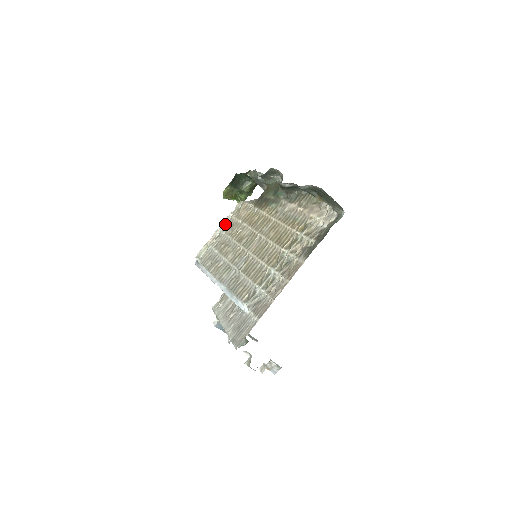
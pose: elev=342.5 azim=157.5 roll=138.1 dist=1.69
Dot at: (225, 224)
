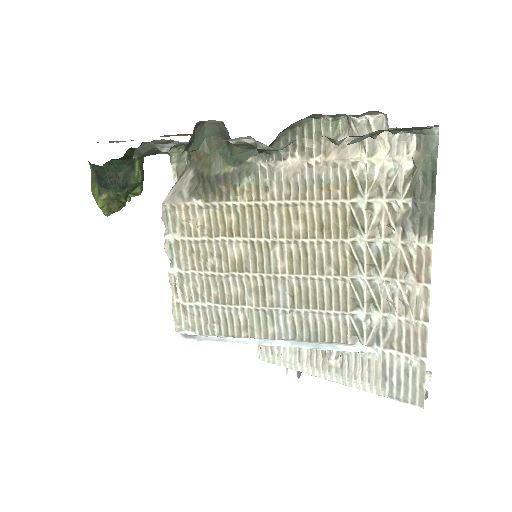
Dot at: (172, 256)
